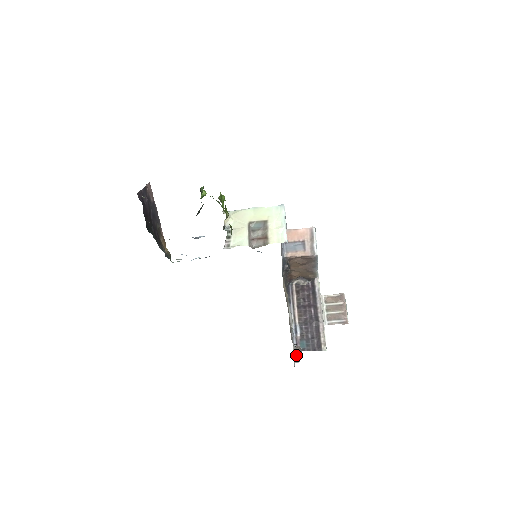
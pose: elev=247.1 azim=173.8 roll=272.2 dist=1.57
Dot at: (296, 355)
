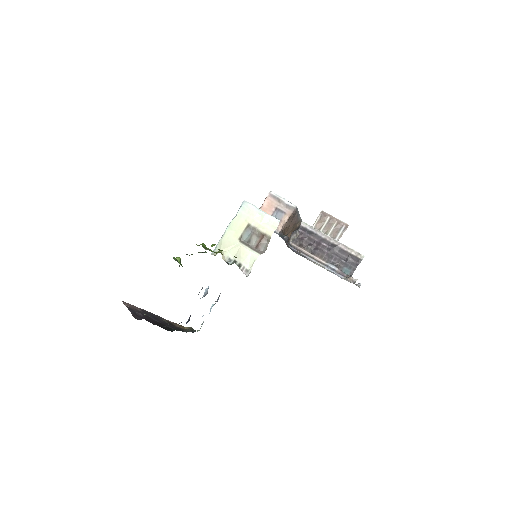
Dot at: (353, 282)
